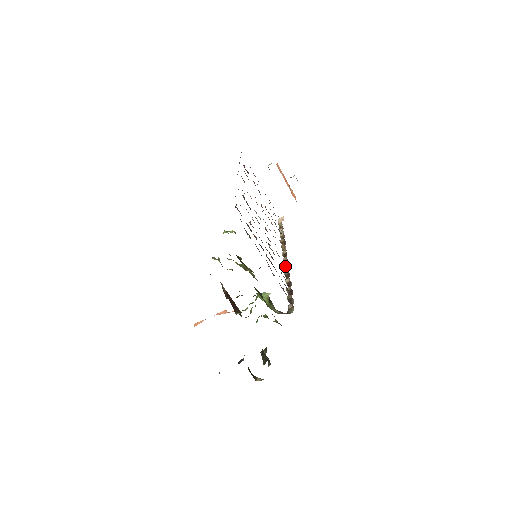
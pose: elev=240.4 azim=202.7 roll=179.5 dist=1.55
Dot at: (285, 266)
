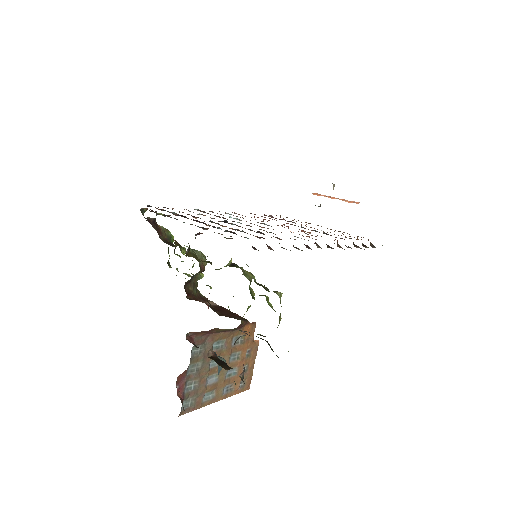
Dot at: occluded
